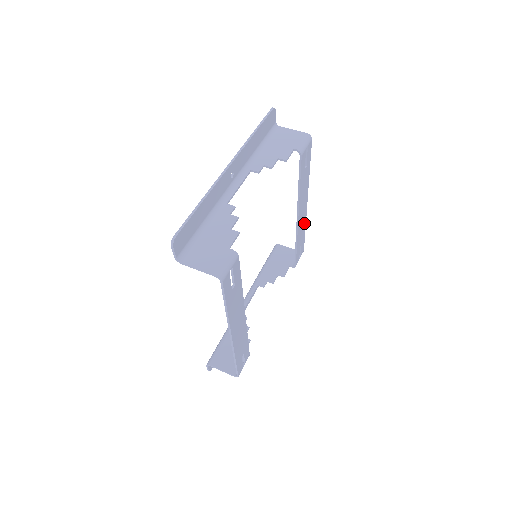
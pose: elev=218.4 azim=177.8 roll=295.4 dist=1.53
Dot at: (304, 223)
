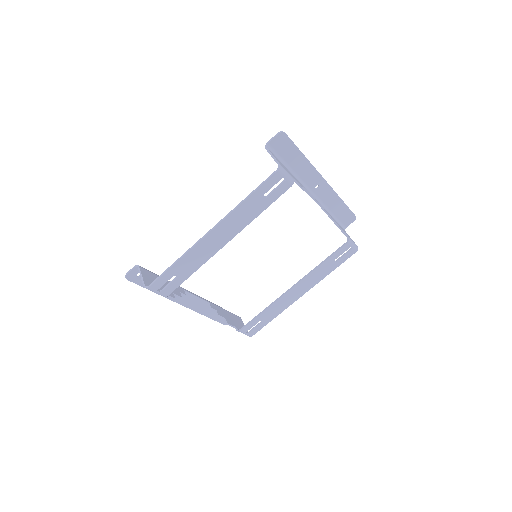
Dot at: (283, 308)
